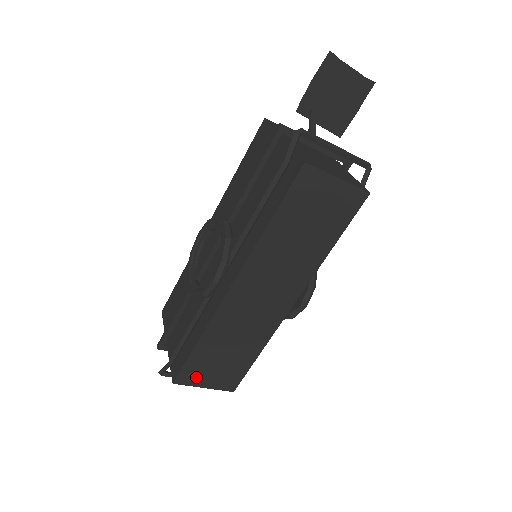
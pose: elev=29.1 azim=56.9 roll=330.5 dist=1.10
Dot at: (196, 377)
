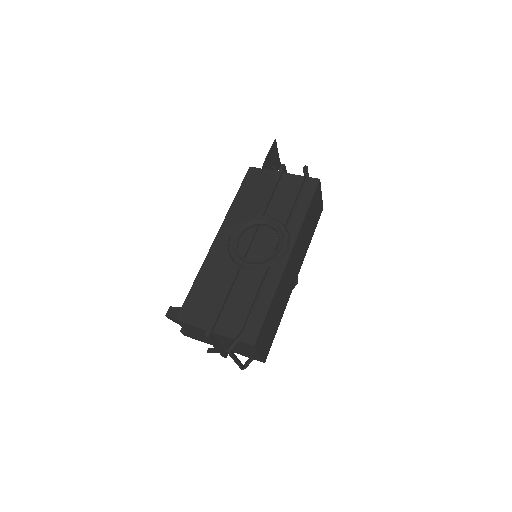
Dot at: (261, 341)
